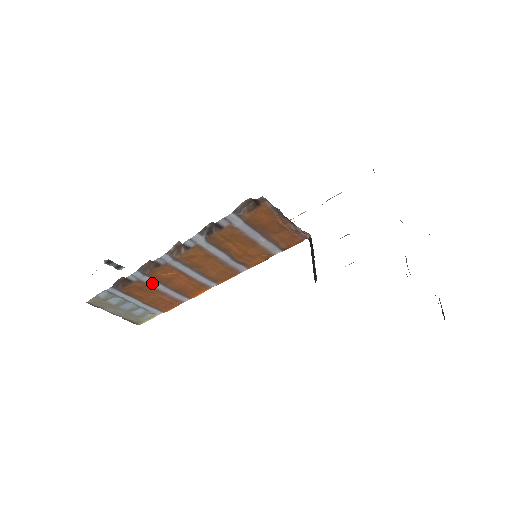
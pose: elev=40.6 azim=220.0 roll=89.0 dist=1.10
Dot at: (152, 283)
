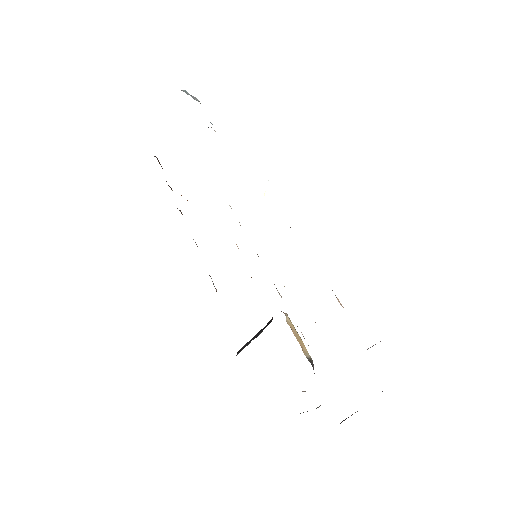
Dot at: occluded
